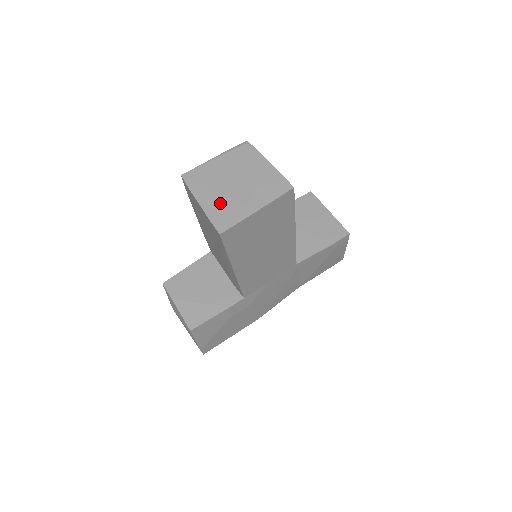
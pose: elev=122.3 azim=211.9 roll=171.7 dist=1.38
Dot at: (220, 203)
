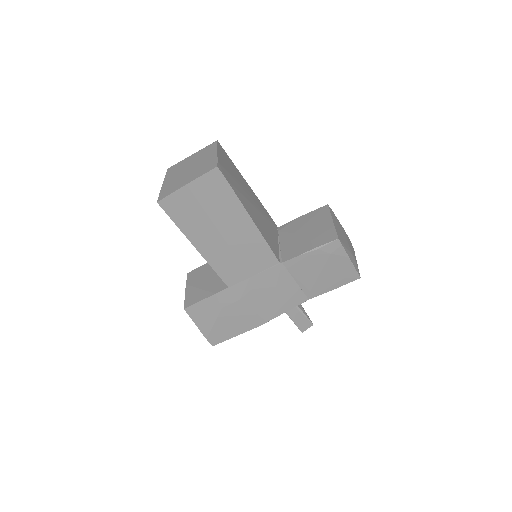
Dot at: (172, 182)
